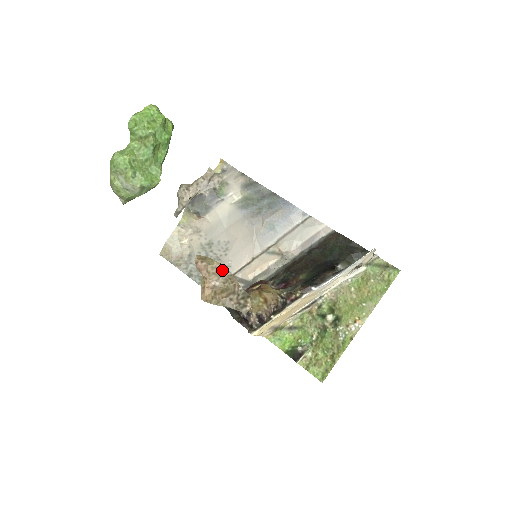
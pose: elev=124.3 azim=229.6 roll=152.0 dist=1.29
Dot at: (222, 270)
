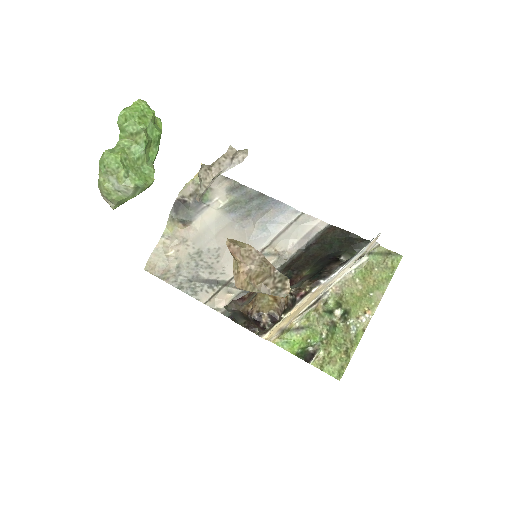
Dot at: (255, 253)
